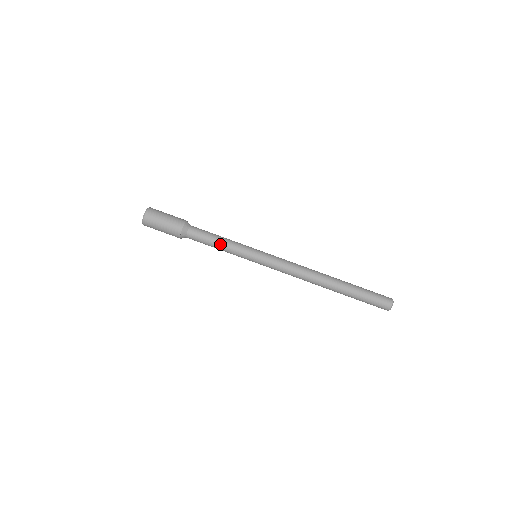
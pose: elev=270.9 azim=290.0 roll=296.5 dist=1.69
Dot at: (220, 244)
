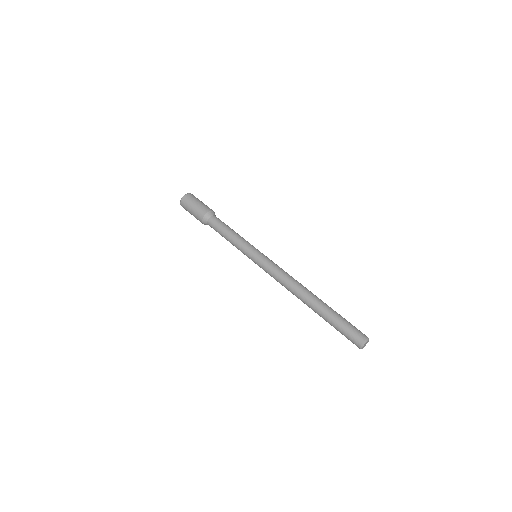
Dot at: (232, 233)
